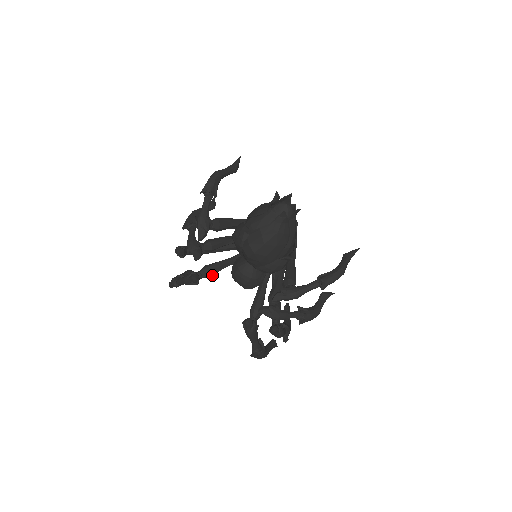
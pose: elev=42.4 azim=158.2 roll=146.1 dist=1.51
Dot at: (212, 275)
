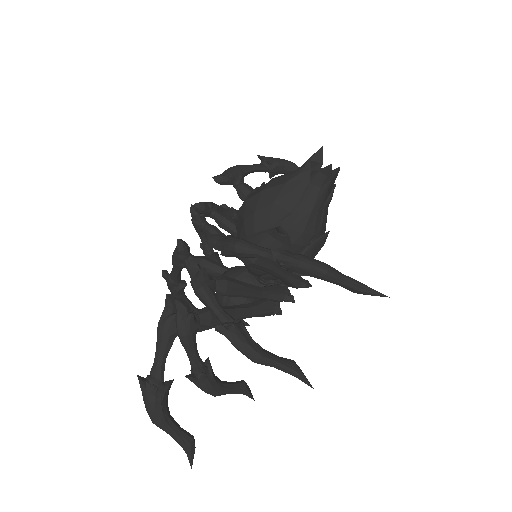
Dot at: occluded
